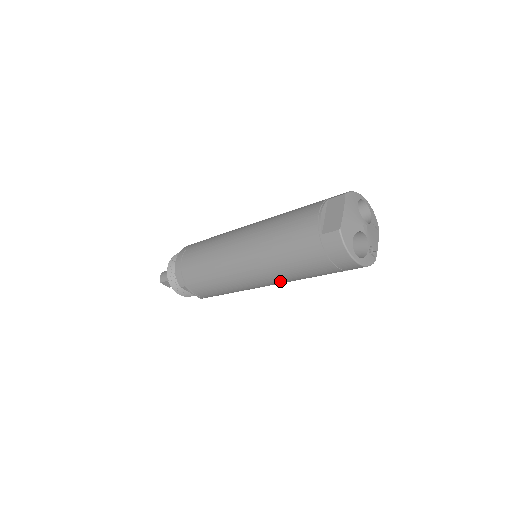
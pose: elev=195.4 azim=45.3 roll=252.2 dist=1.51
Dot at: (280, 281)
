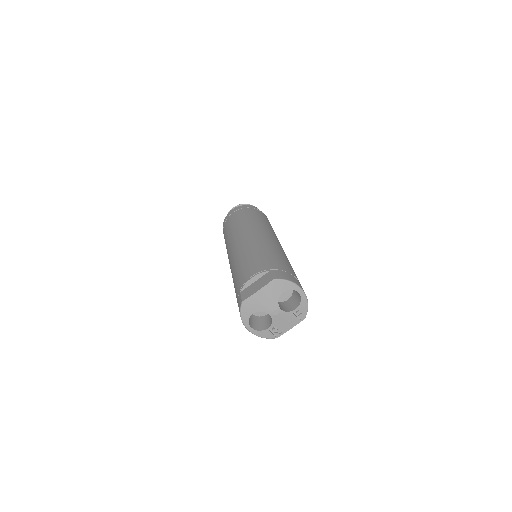
Dot at: occluded
